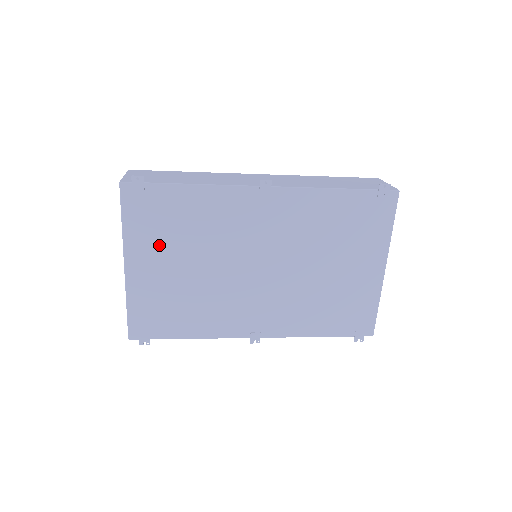
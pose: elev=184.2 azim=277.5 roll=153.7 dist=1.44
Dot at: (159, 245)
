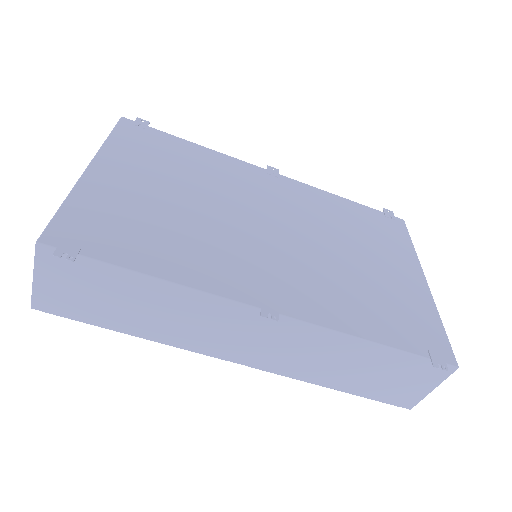
Dot at: (145, 166)
